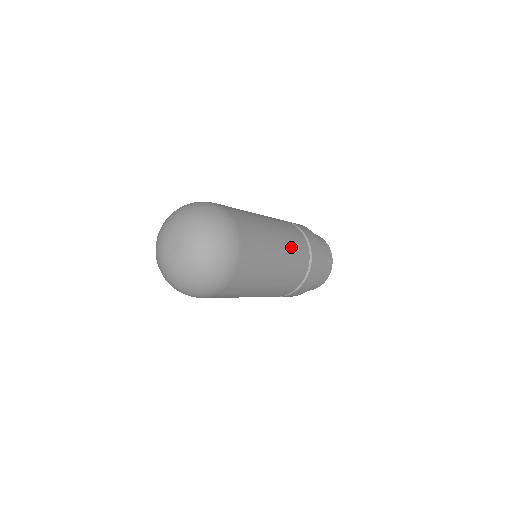
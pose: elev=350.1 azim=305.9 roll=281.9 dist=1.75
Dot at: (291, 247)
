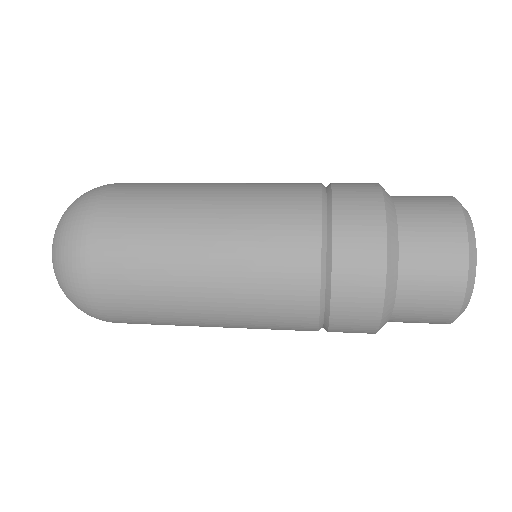
Dot at: (254, 189)
